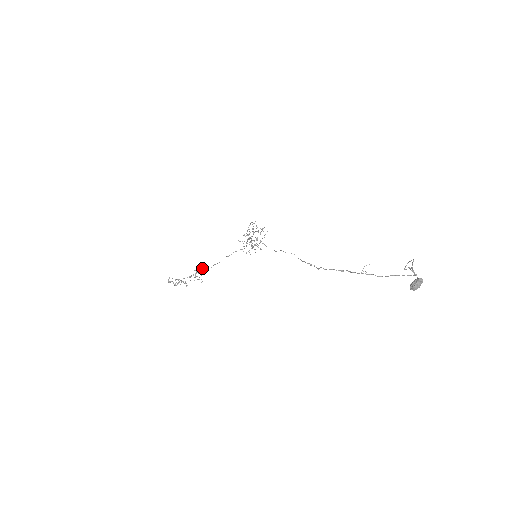
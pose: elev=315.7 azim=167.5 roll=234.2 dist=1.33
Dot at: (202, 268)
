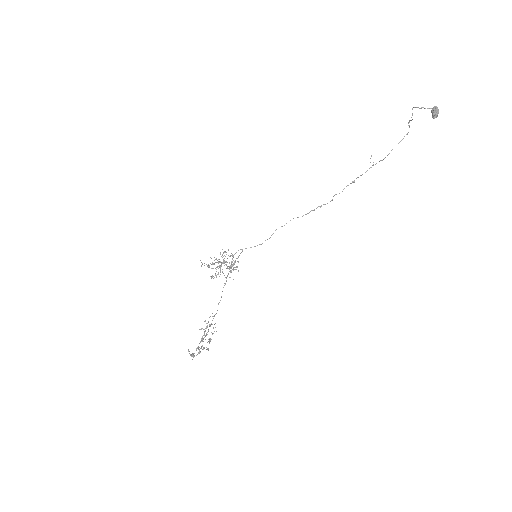
Dot at: (209, 317)
